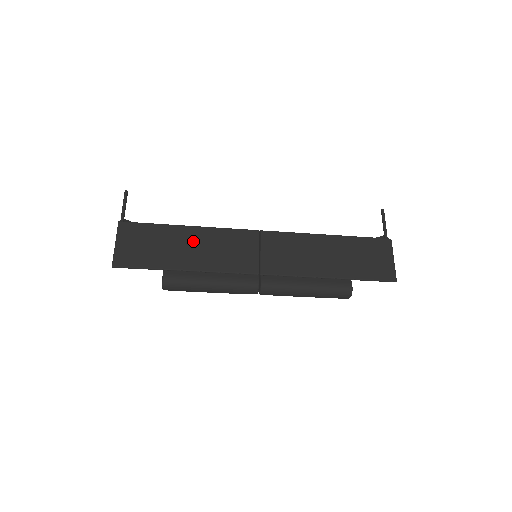
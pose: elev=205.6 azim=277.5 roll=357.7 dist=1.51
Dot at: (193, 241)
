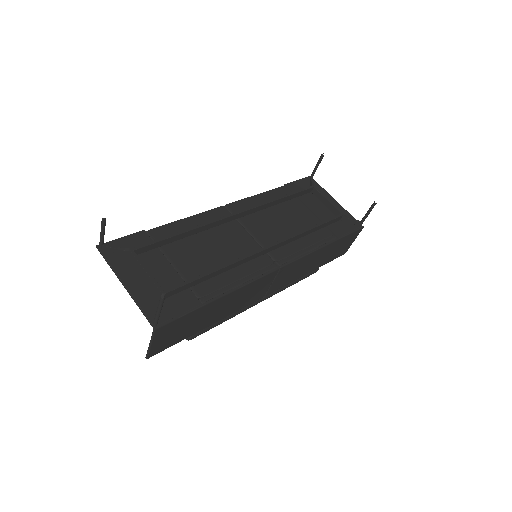
Dot at: (223, 305)
